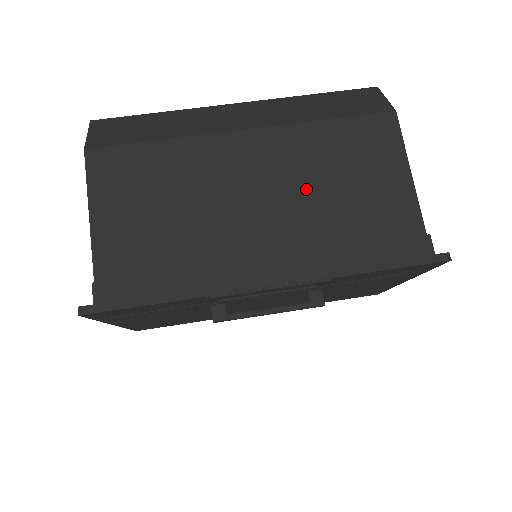
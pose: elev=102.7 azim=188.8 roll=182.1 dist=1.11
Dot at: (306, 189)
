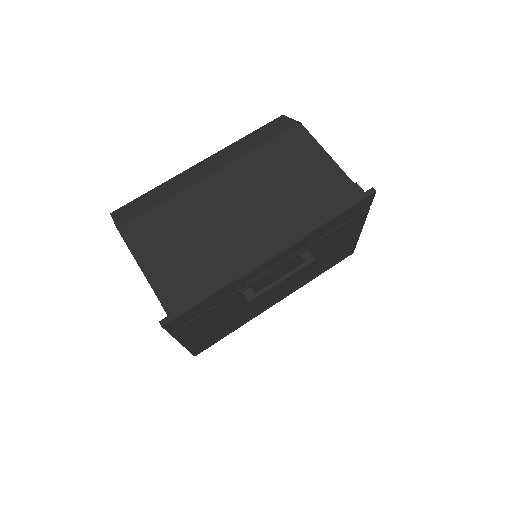
Dot at: (268, 191)
